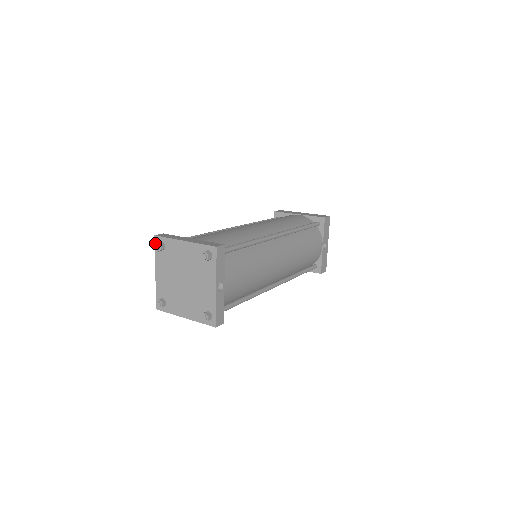
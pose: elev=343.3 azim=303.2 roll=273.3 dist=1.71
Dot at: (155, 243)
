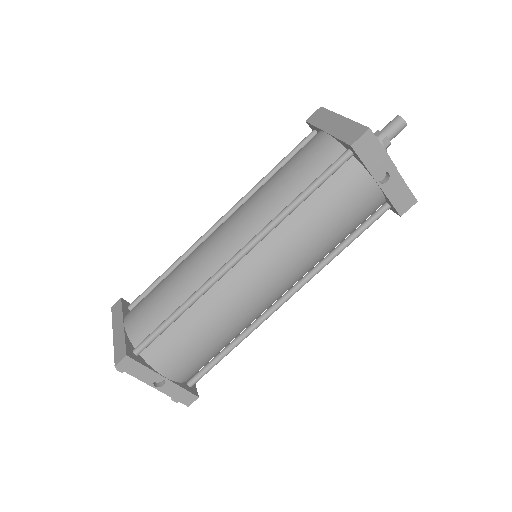
Dot at: occluded
